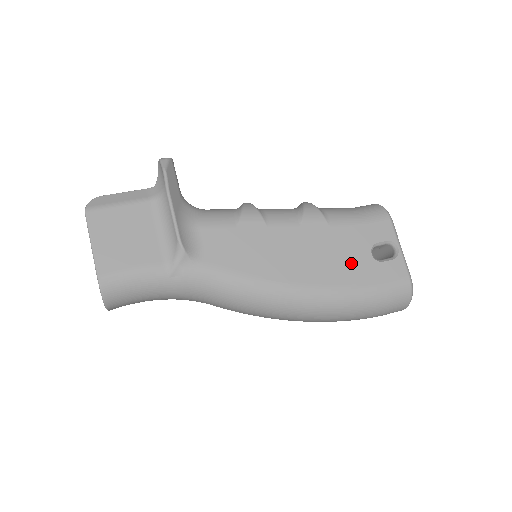
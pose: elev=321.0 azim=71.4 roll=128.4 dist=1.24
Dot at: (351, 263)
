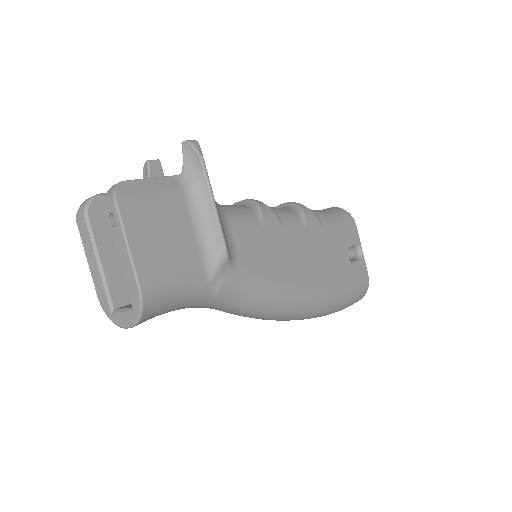
Dot at: (337, 265)
